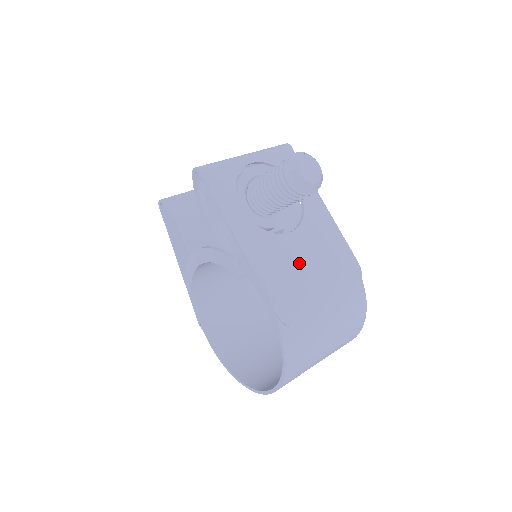
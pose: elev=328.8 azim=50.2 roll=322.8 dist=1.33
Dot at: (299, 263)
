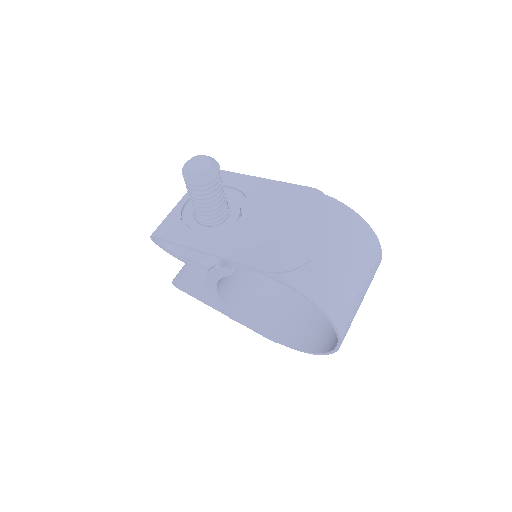
Dot at: (262, 227)
